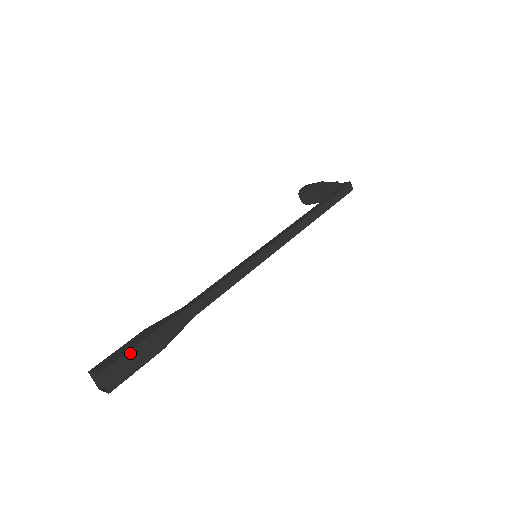
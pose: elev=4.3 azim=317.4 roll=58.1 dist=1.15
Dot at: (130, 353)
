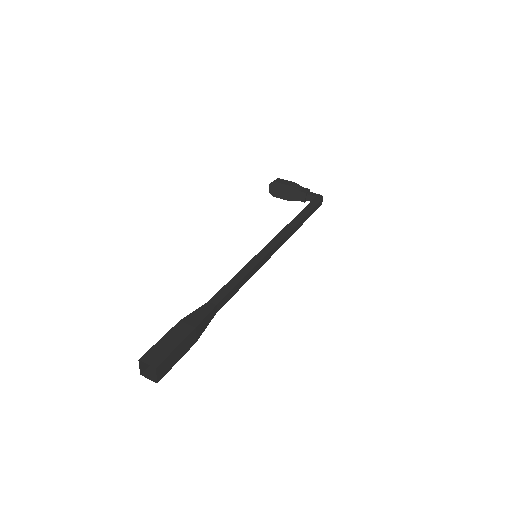
Dot at: (178, 348)
